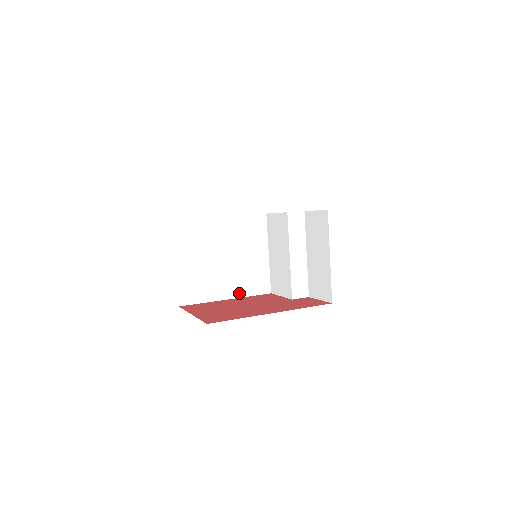
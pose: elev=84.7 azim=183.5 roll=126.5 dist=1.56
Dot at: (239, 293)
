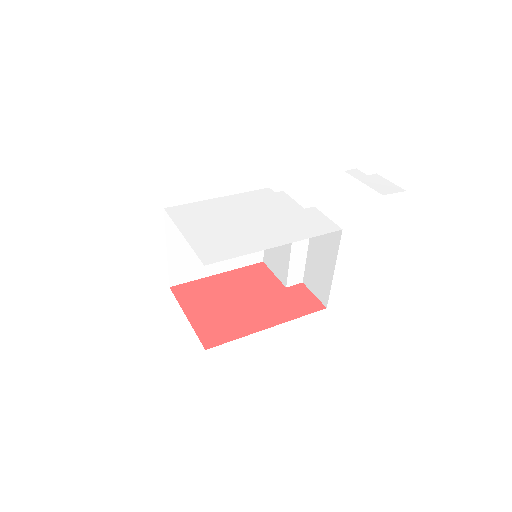
Dot at: (231, 266)
